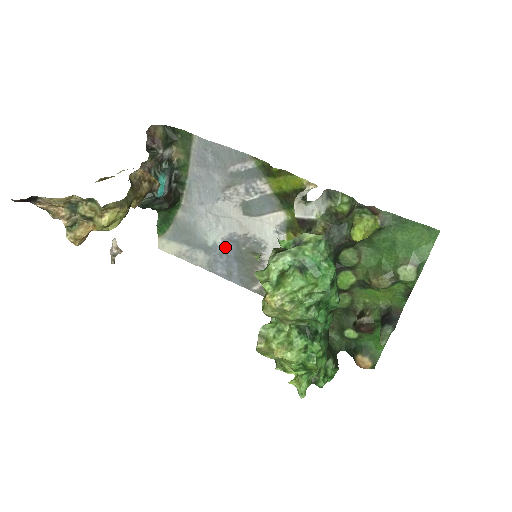
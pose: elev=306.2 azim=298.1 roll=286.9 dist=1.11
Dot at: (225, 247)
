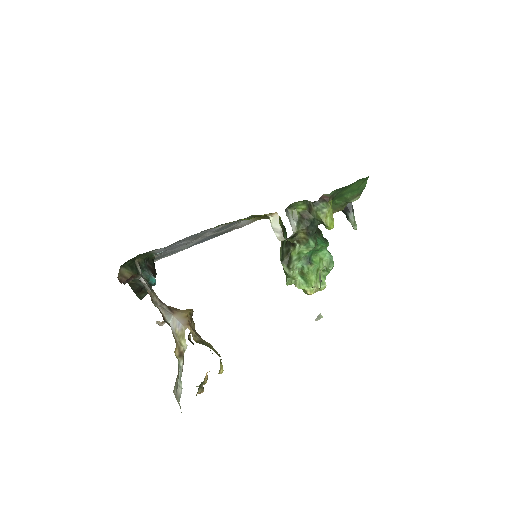
Dot at: occluded
